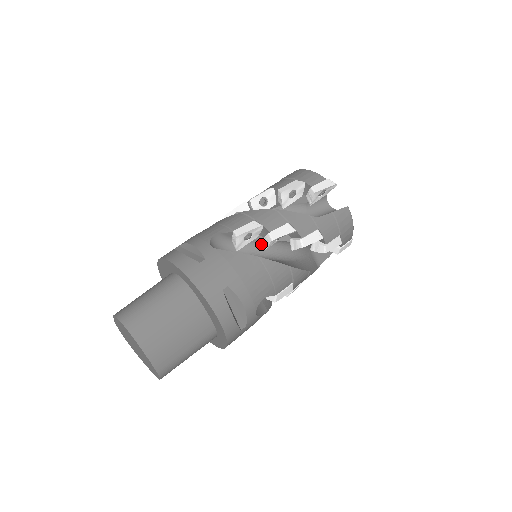
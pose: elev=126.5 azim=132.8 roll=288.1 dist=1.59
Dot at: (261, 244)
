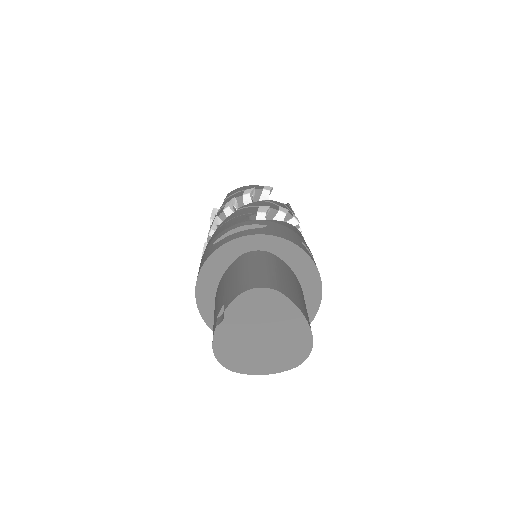
Dot at: occluded
